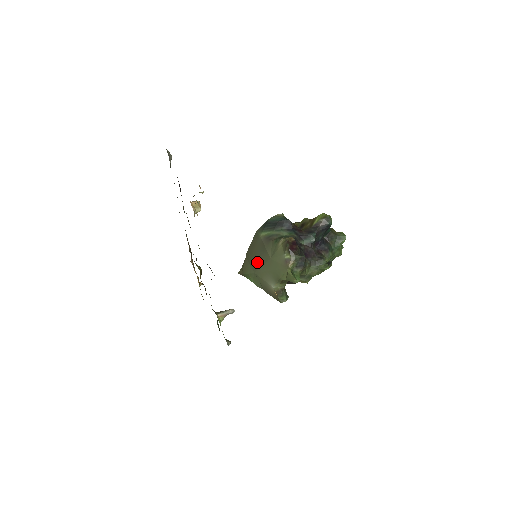
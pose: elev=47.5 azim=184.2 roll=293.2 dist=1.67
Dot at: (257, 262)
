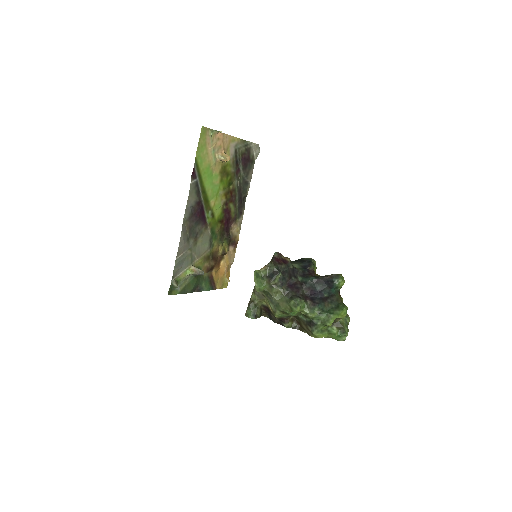
Dot at: occluded
